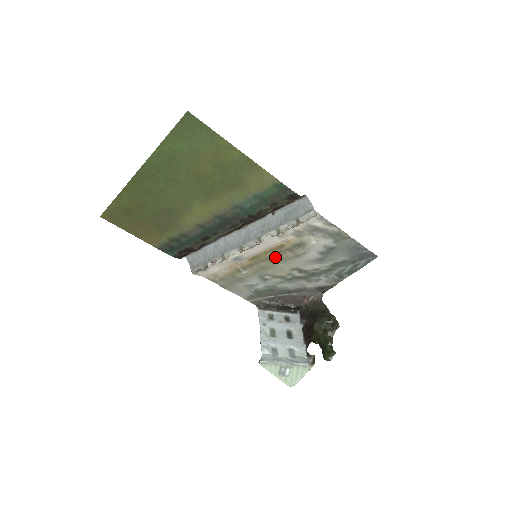
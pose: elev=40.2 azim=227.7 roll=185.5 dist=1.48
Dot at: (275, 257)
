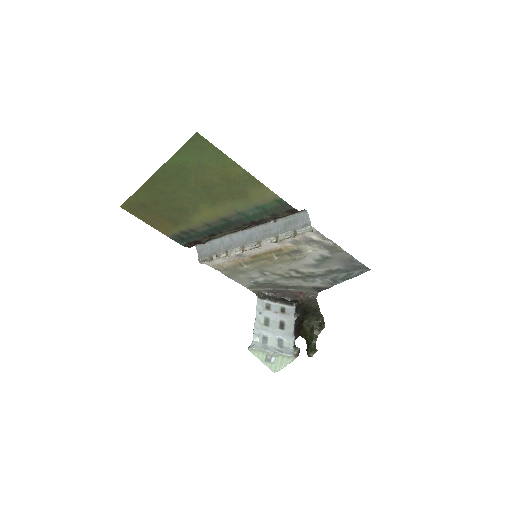
Dot at: (274, 258)
